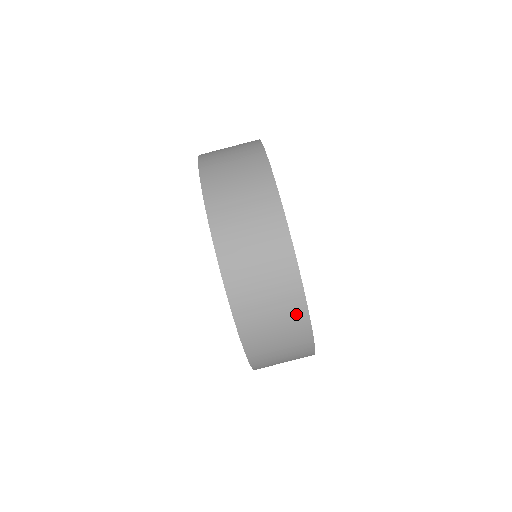
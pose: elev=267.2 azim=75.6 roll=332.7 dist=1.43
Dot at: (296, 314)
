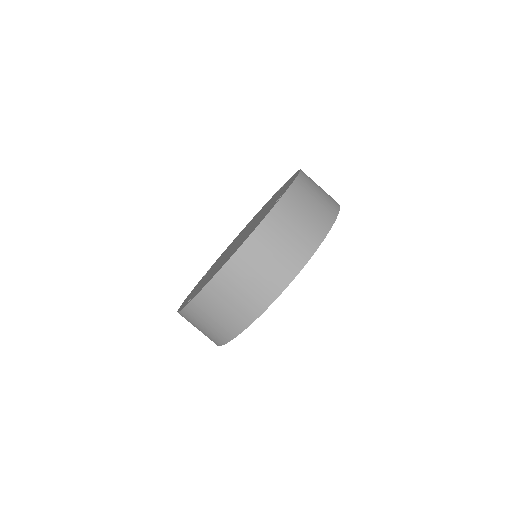
Dot at: (214, 339)
